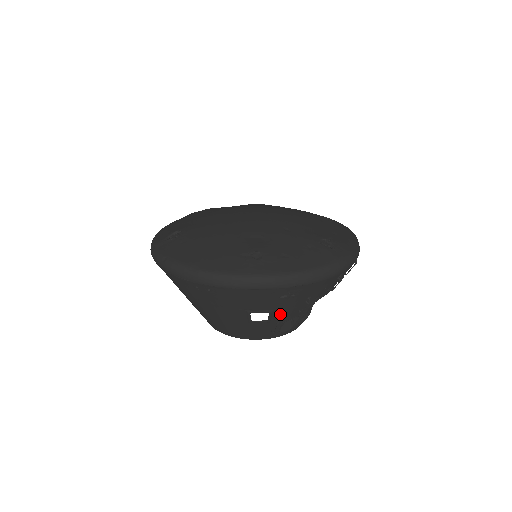
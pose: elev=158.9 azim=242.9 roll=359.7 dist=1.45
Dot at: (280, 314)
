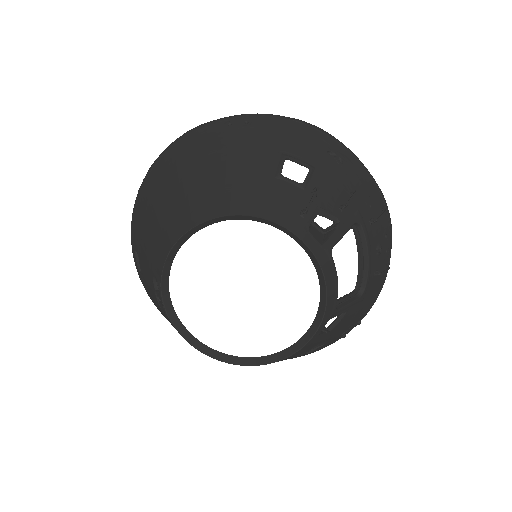
Dot at: (320, 184)
